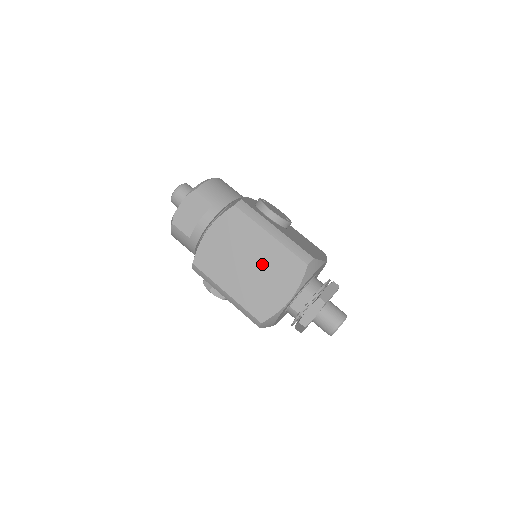
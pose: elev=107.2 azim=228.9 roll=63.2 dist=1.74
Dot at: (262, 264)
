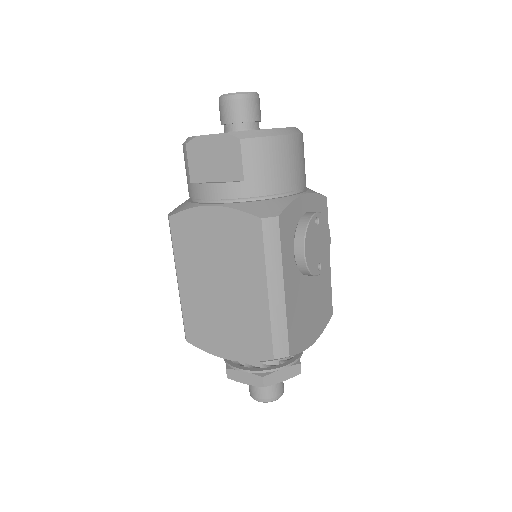
Dot at: (233, 304)
